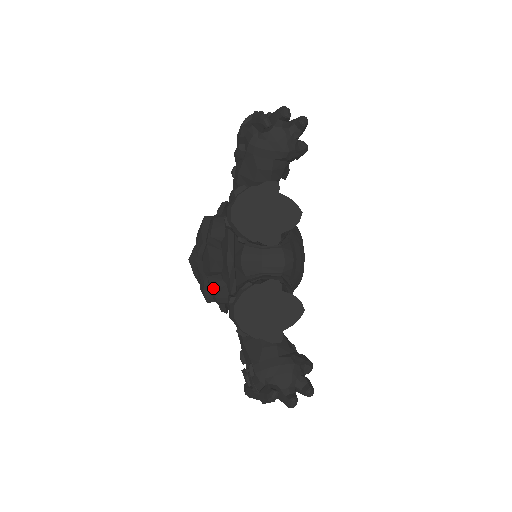
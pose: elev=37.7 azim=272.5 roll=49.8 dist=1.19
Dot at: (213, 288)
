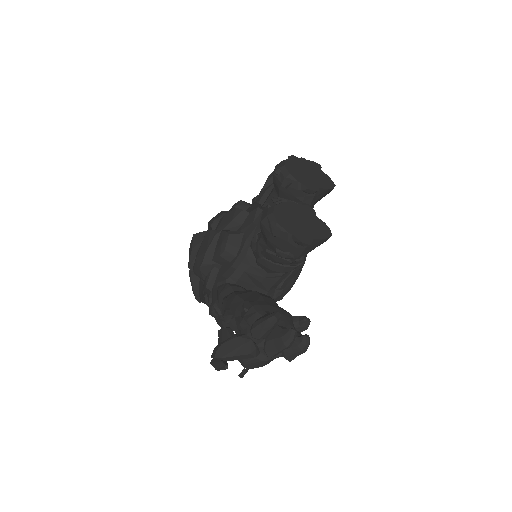
Dot at: (229, 233)
